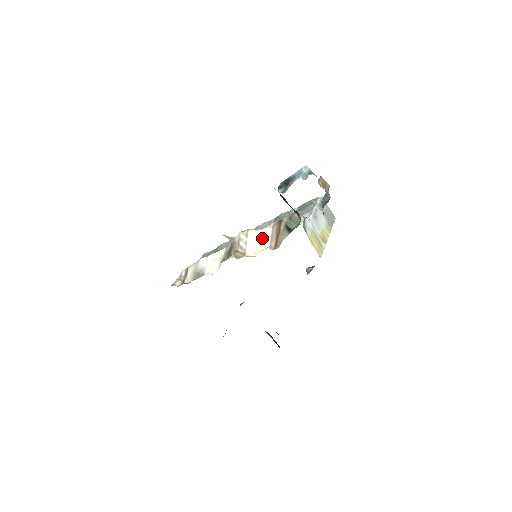
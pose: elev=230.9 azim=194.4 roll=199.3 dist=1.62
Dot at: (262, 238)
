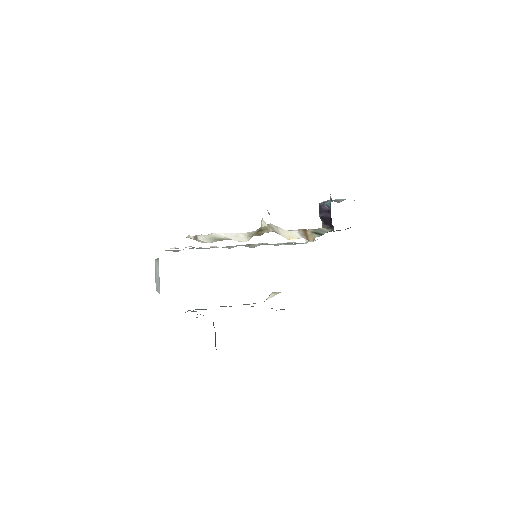
Dot at: (291, 234)
